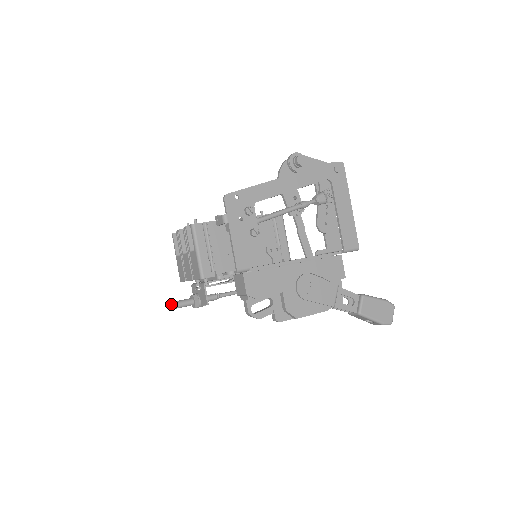
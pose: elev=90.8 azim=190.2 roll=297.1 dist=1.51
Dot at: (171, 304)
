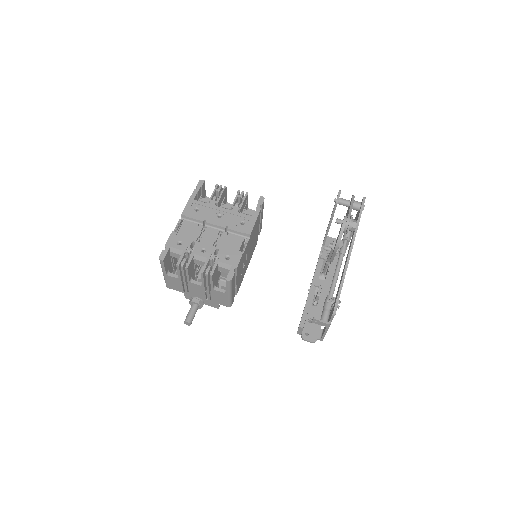
Dot at: (185, 323)
